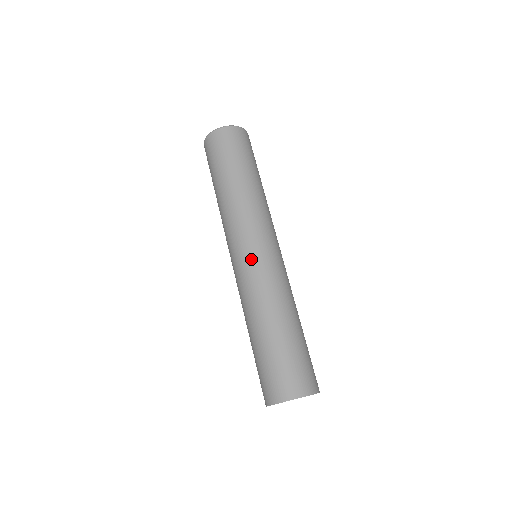
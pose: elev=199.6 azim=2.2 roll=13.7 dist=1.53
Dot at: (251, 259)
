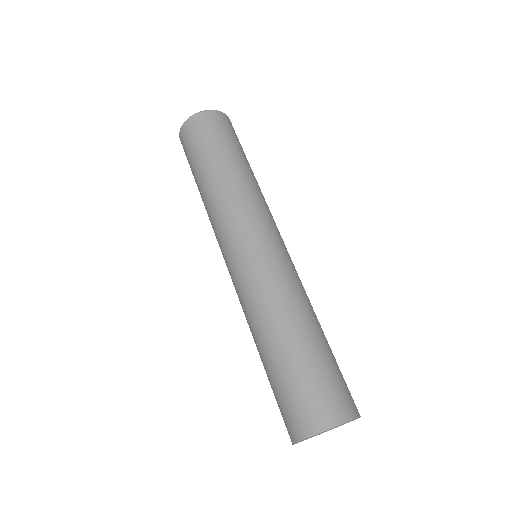
Dot at: (247, 259)
